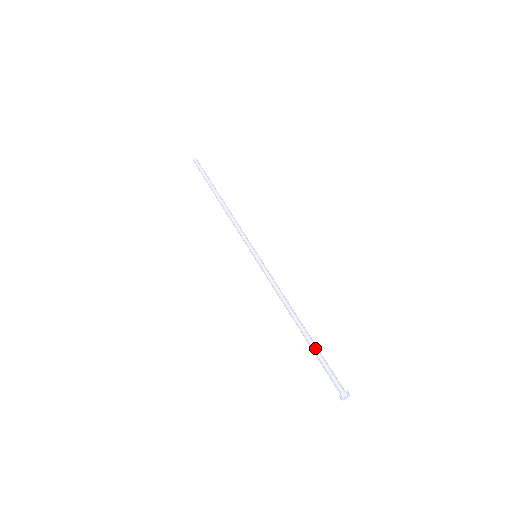
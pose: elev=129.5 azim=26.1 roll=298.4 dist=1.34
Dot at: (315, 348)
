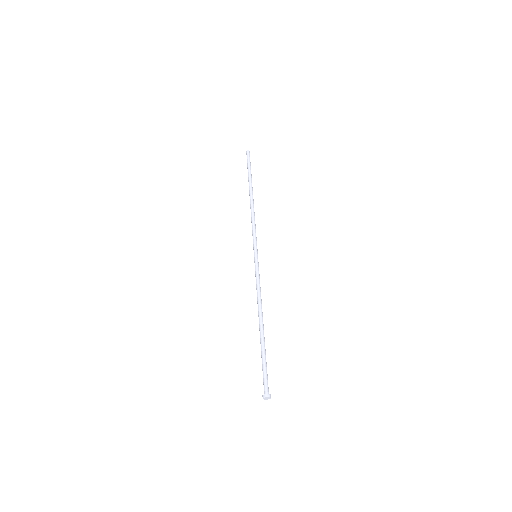
Dot at: (263, 350)
